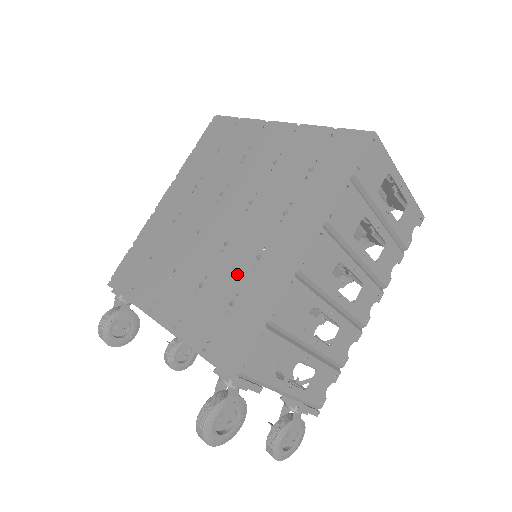
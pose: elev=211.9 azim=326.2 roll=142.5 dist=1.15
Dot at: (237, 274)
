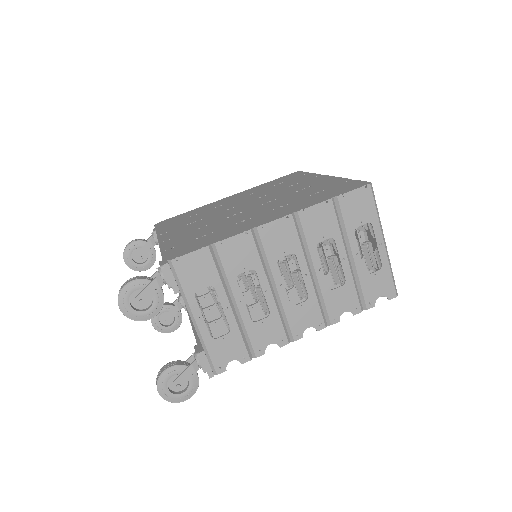
Dot at: (223, 226)
